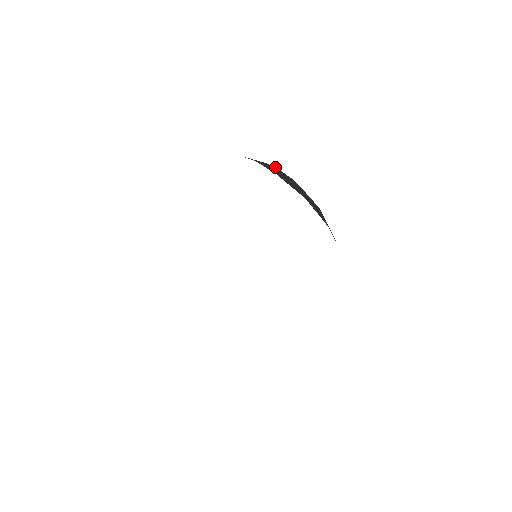
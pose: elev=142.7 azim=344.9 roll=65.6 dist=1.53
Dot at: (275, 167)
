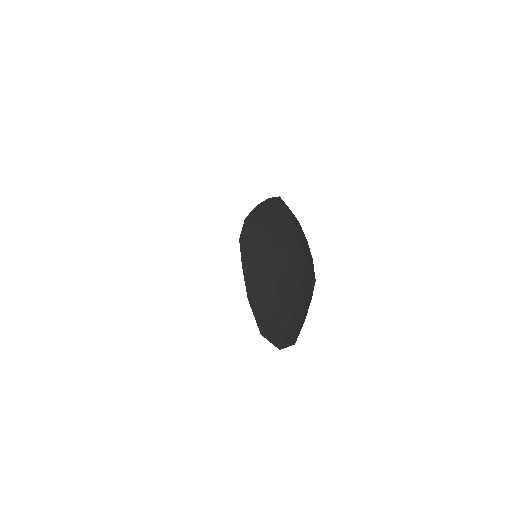
Dot at: (271, 265)
